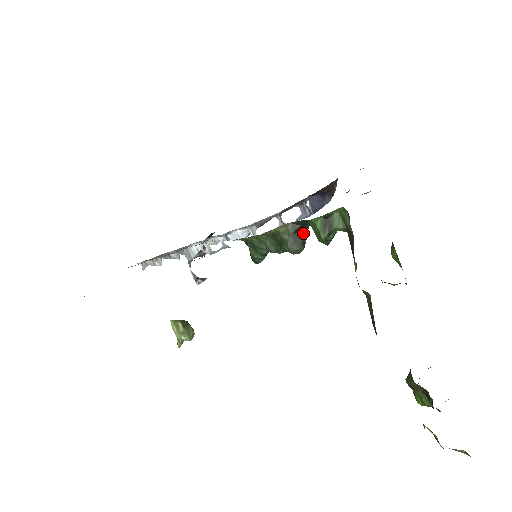
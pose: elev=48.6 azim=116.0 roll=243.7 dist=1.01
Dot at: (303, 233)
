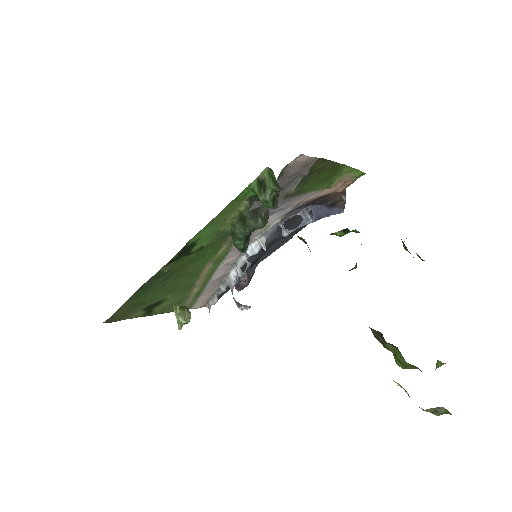
Dot at: (260, 208)
